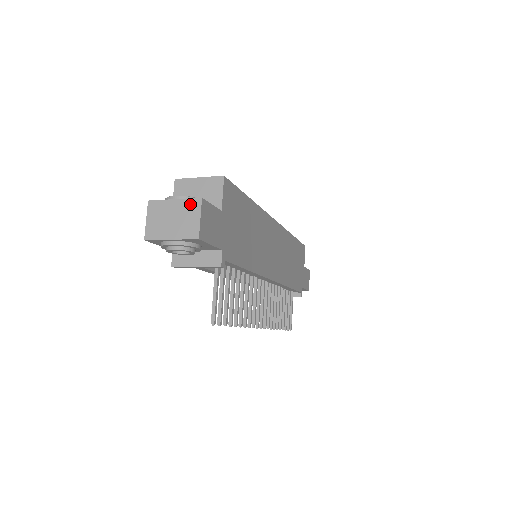
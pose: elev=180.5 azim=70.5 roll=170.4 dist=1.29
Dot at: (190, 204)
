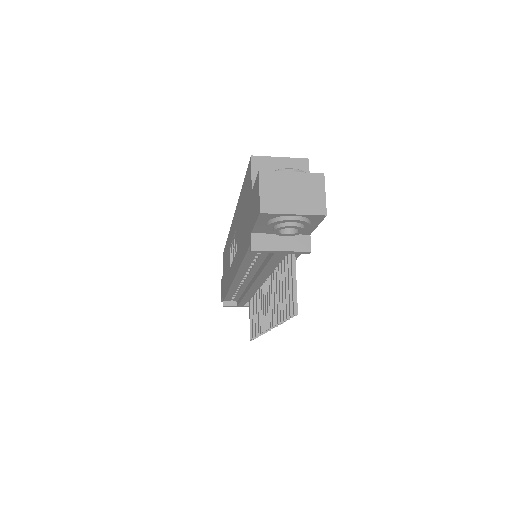
Dot at: (312, 179)
